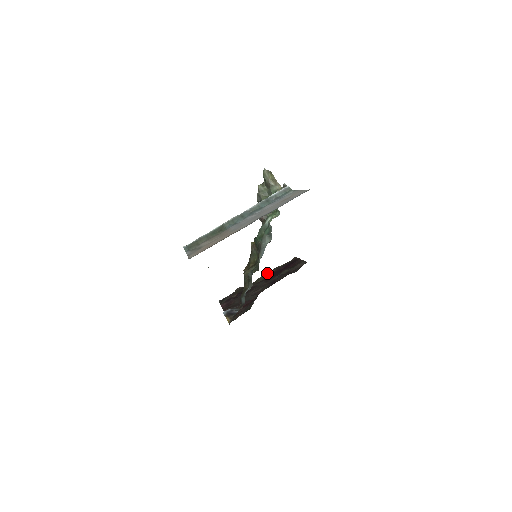
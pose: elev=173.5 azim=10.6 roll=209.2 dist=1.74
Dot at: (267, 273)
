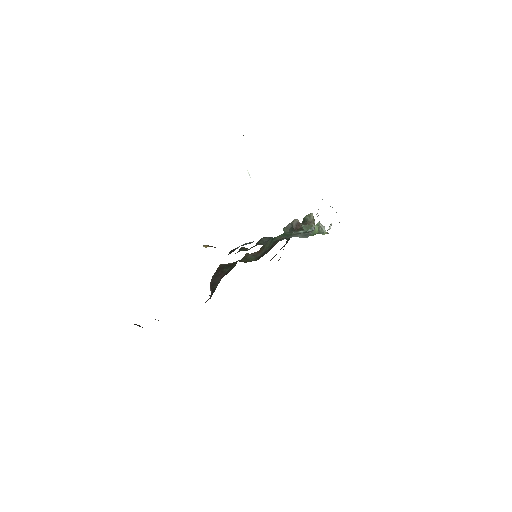
Dot at: occluded
